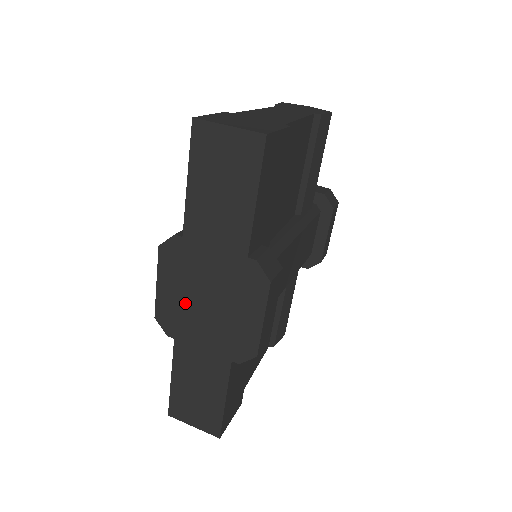
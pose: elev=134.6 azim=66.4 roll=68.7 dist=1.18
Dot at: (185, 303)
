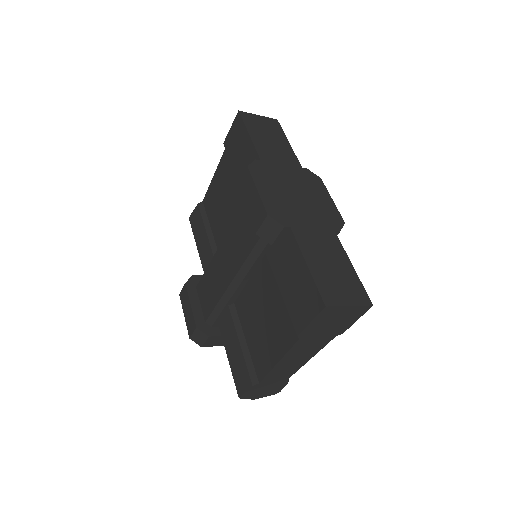
Dot at: (284, 199)
